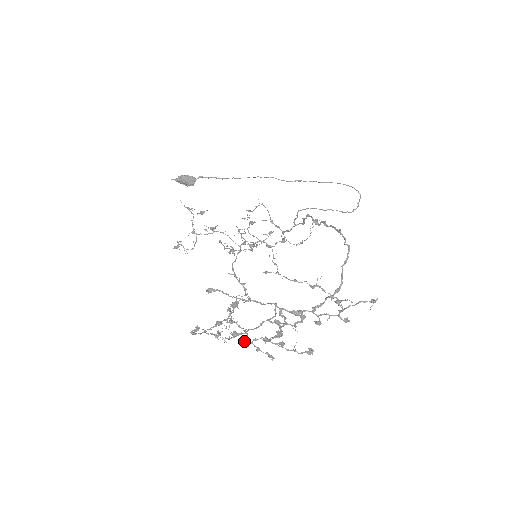
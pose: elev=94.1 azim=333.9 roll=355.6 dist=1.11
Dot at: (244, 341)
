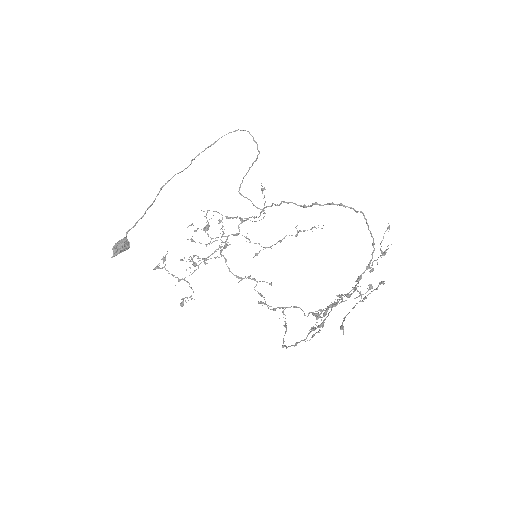
Dot at: (316, 317)
